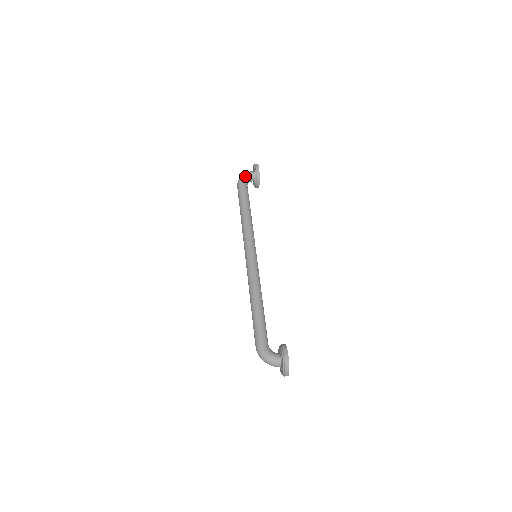
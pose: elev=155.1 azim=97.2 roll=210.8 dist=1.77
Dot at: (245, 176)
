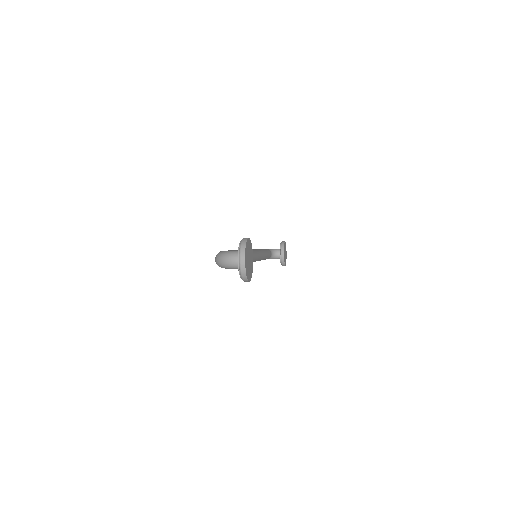
Dot at: (270, 249)
